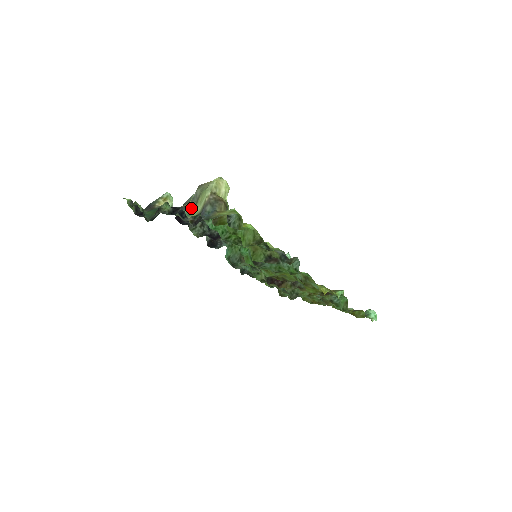
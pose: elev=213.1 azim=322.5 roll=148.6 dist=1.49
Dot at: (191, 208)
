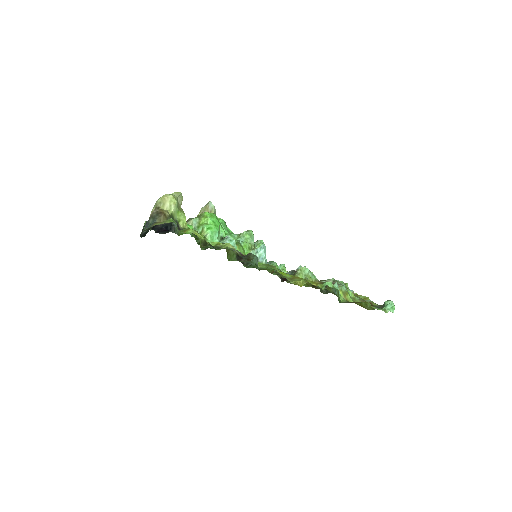
Dot at: occluded
